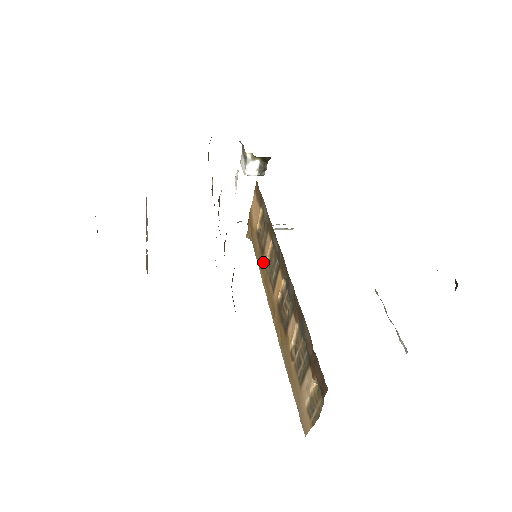
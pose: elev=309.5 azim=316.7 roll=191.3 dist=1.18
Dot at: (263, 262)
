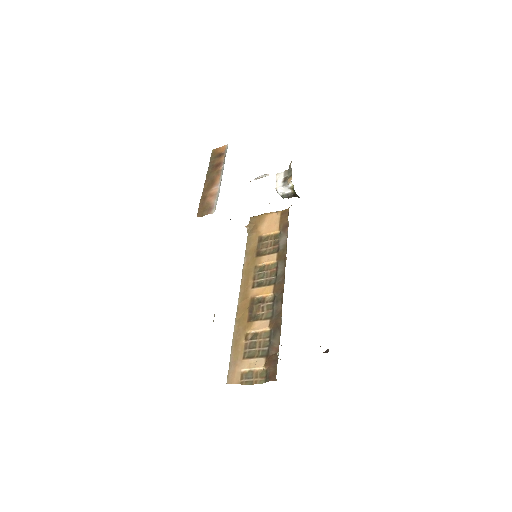
Dot at: (254, 260)
